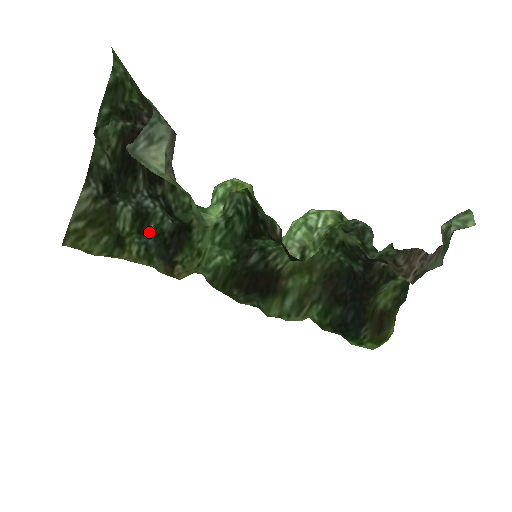
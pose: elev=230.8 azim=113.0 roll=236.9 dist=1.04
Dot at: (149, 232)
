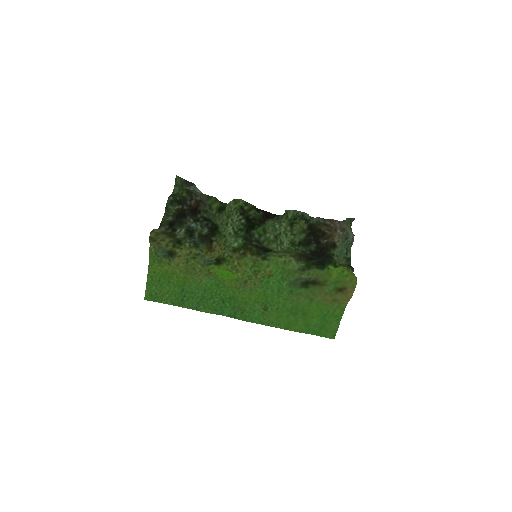
Dot at: (195, 235)
